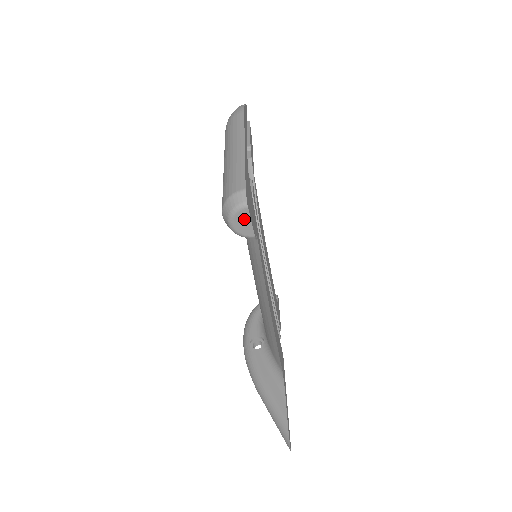
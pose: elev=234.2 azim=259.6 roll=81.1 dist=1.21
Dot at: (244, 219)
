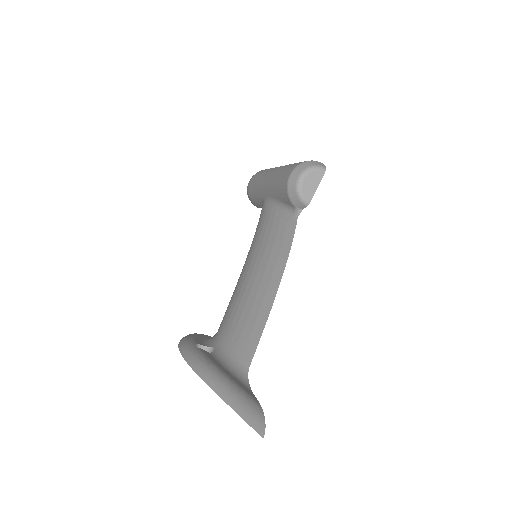
Dot at: (315, 180)
